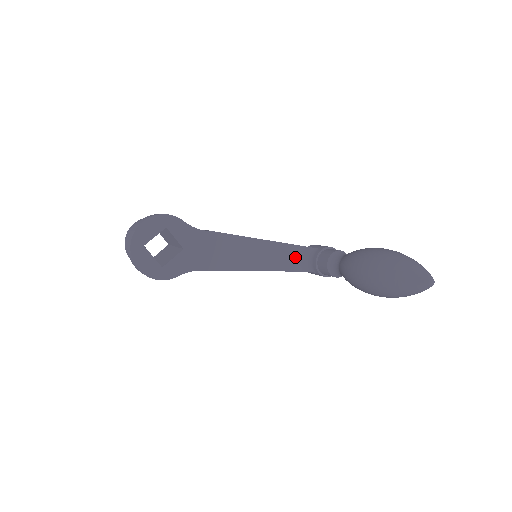
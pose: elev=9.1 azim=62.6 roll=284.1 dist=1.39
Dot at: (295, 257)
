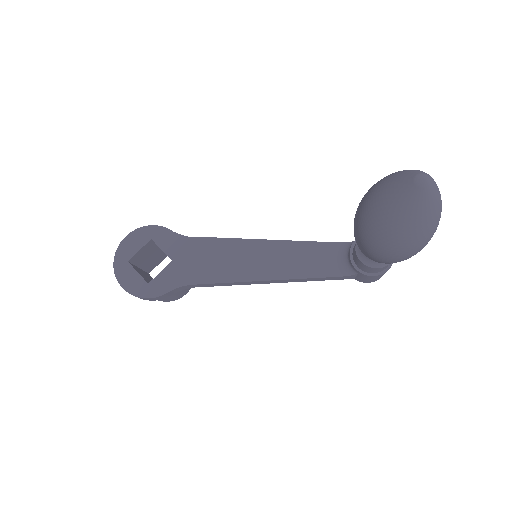
Dot at: (326, 258)
